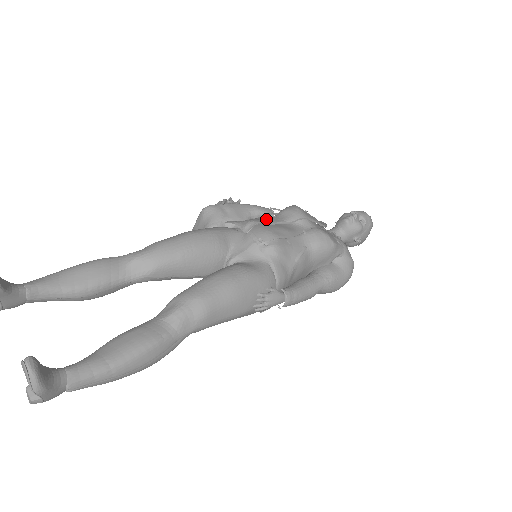
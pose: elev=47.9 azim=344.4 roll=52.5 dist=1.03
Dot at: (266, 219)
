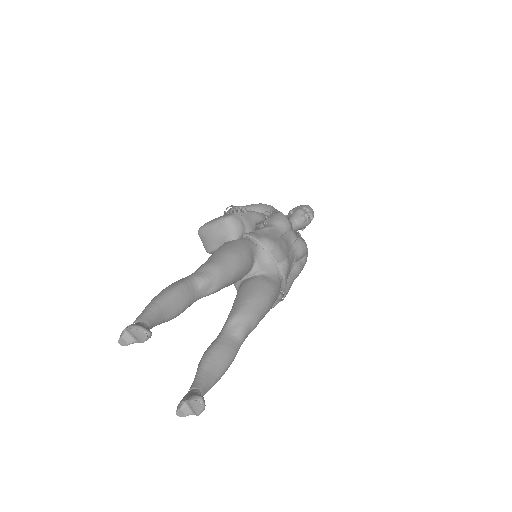
Dot at: (274, 234)
